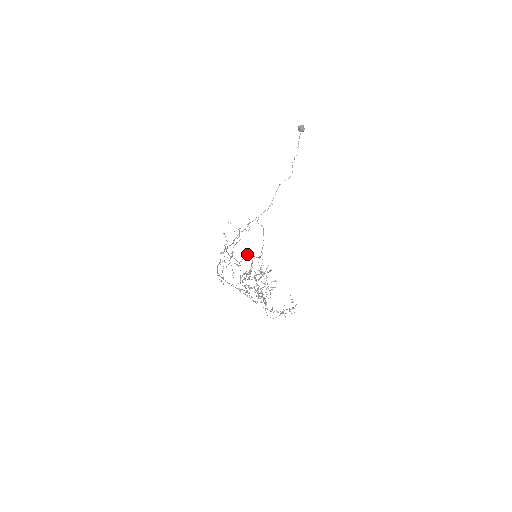
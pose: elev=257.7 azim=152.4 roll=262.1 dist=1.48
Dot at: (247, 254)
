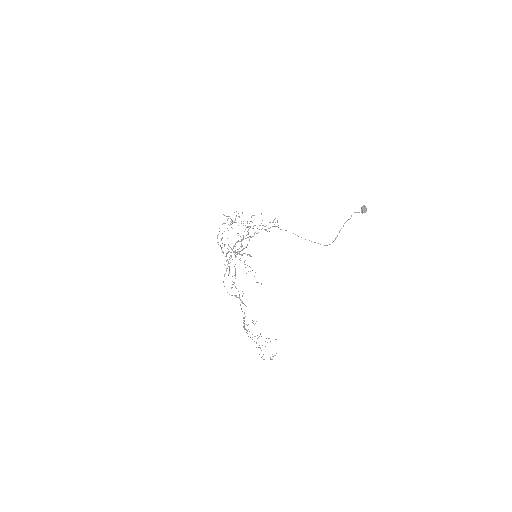
Dot at: occluded
